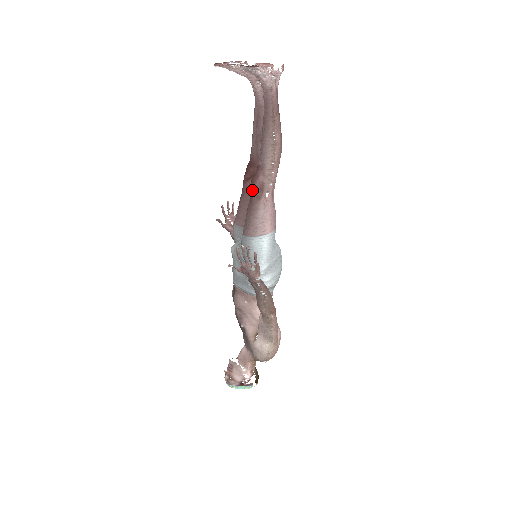
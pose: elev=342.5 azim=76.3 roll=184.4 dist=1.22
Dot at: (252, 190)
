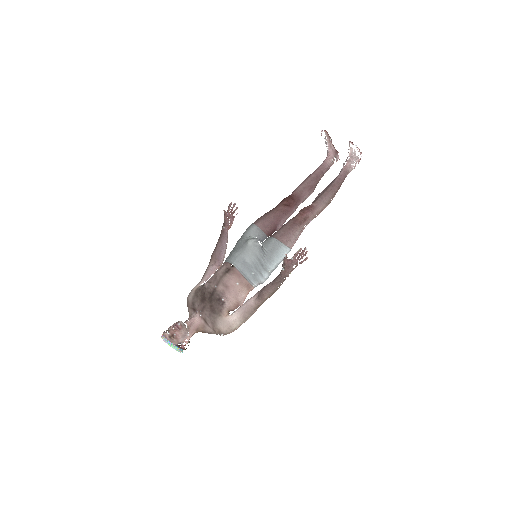
Dot at: (300, 216)
